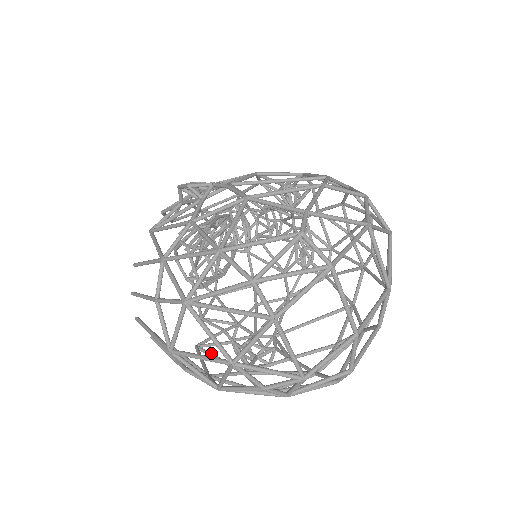
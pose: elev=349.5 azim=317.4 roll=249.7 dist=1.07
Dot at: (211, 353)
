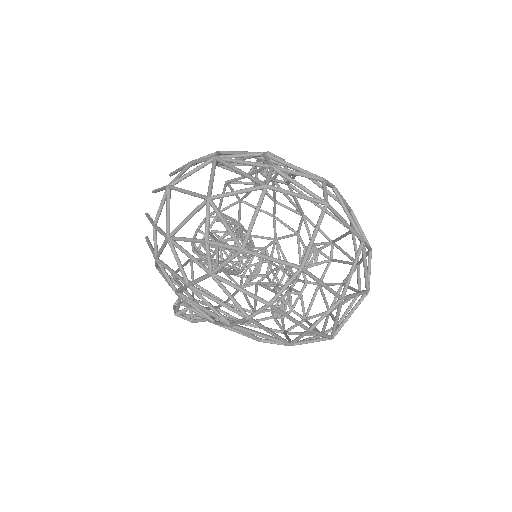
Dot at: occluded
